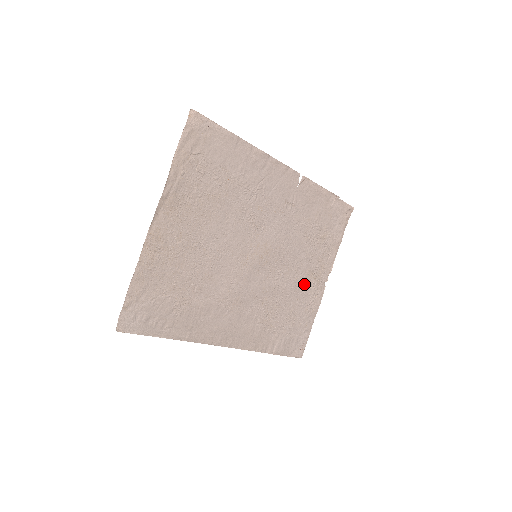
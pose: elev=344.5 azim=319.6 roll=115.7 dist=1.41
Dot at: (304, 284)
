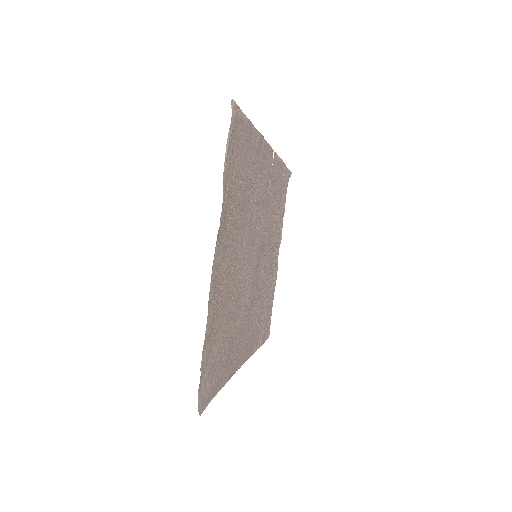
Dot at: (271, 265)
